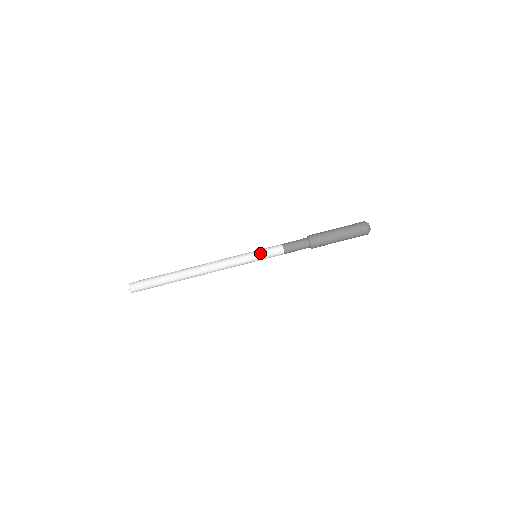
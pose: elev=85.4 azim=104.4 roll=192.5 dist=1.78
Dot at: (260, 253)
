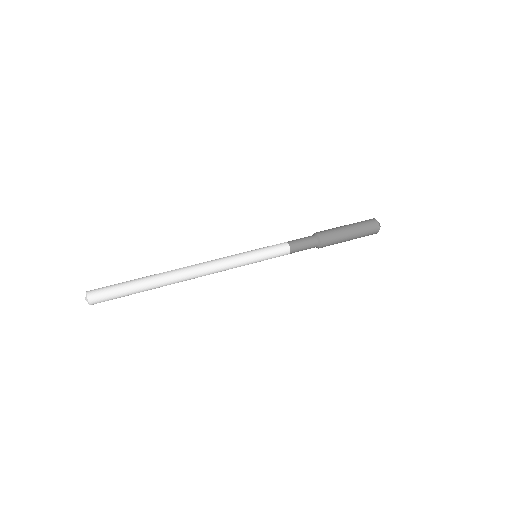
Dot at: occluded
